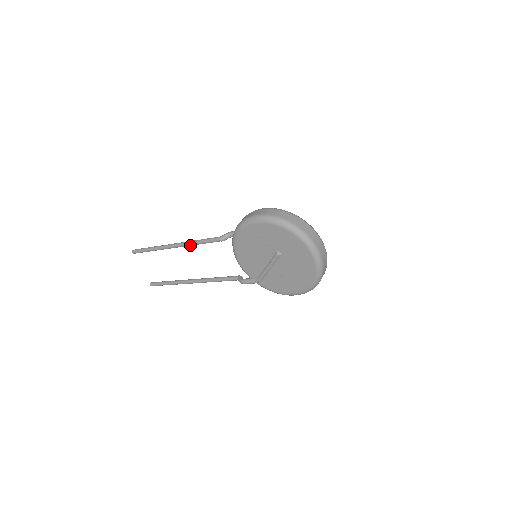
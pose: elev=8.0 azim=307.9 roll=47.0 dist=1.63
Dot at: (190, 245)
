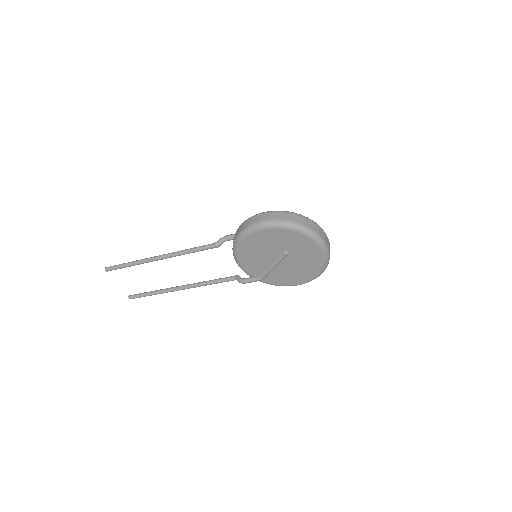
Dot at: (179, 255)
